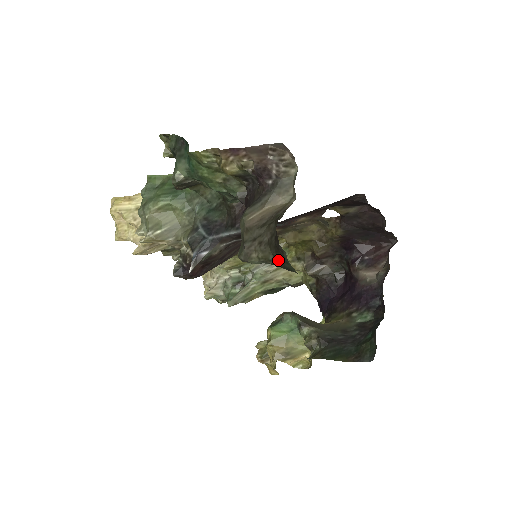
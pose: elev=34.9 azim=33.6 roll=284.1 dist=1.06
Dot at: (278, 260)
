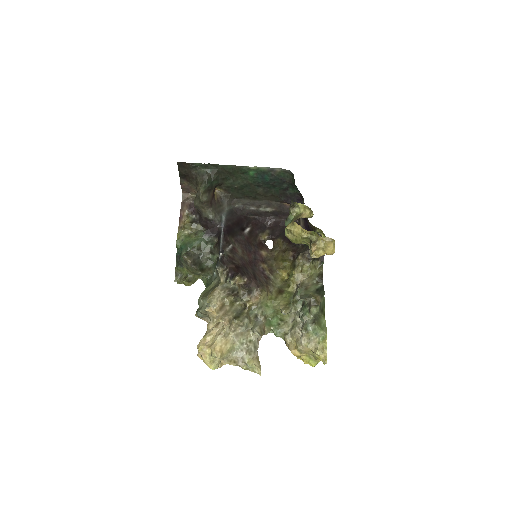
Dot at: (201, 178)
